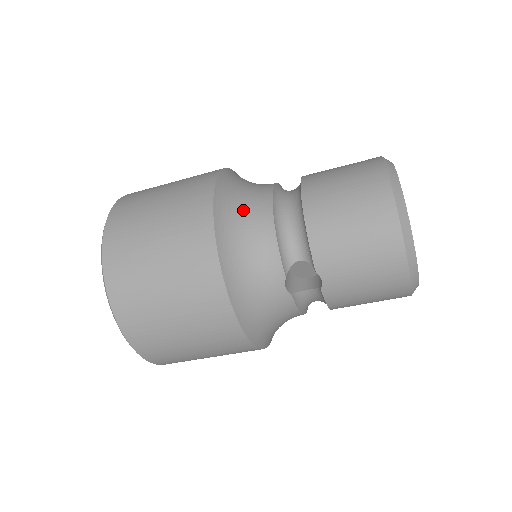
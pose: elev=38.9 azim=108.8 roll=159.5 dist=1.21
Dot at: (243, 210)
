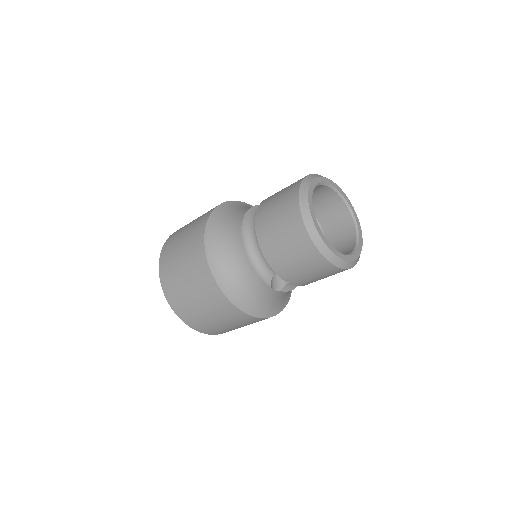
Dot at: (228, 258)
